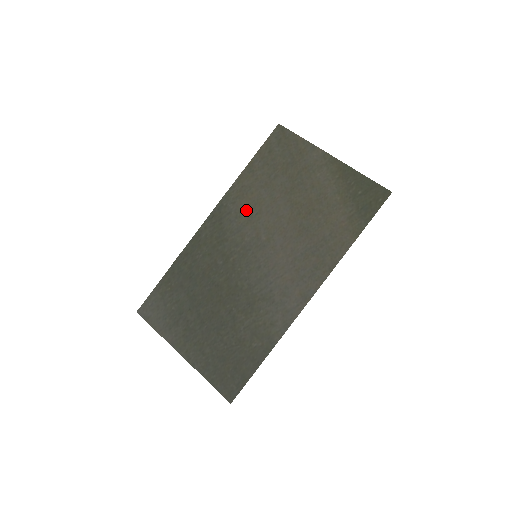
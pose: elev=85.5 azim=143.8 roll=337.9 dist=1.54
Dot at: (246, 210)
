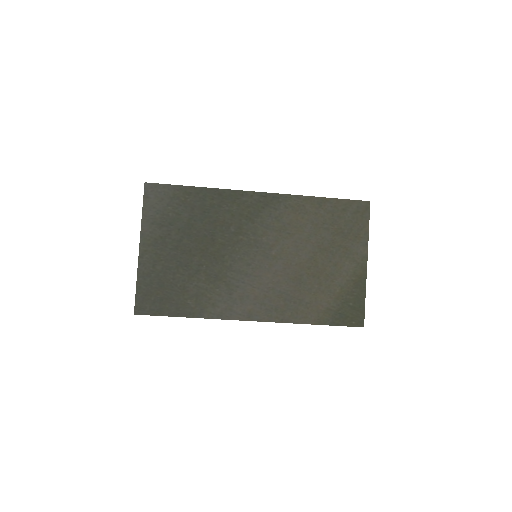
Dot at: (287, 222)
